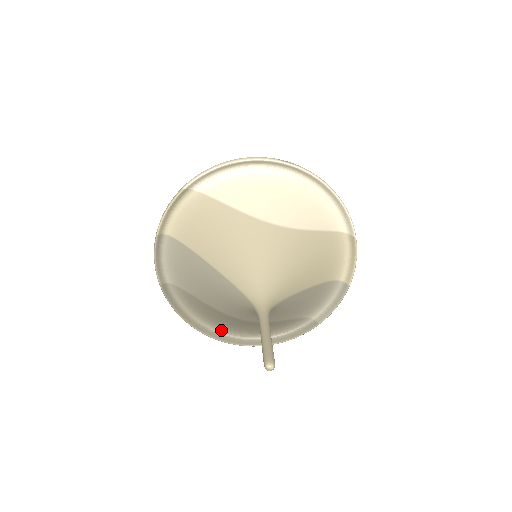
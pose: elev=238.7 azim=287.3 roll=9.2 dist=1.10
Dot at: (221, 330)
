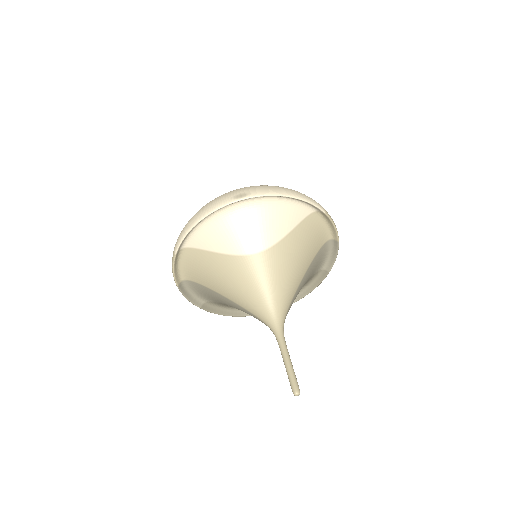
Dot at: occluded
